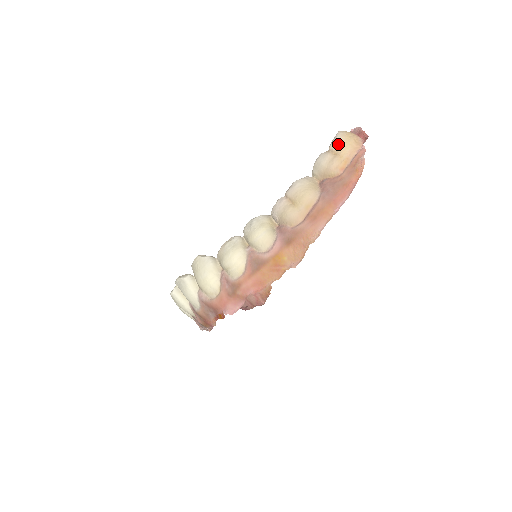
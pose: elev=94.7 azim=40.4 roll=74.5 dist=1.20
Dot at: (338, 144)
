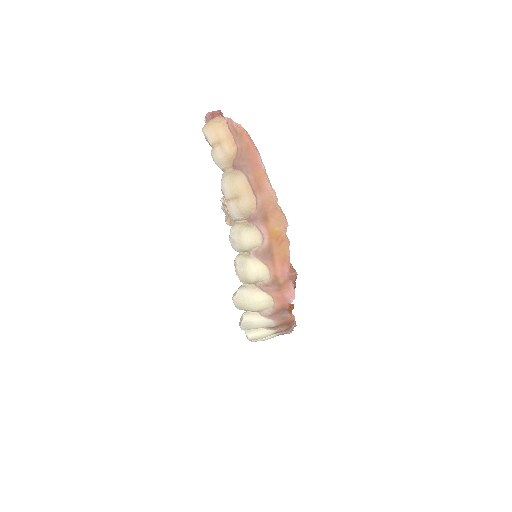
Dot at: (212, 136)
